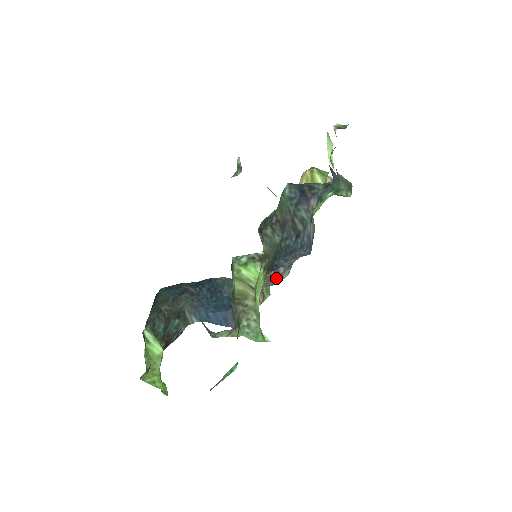
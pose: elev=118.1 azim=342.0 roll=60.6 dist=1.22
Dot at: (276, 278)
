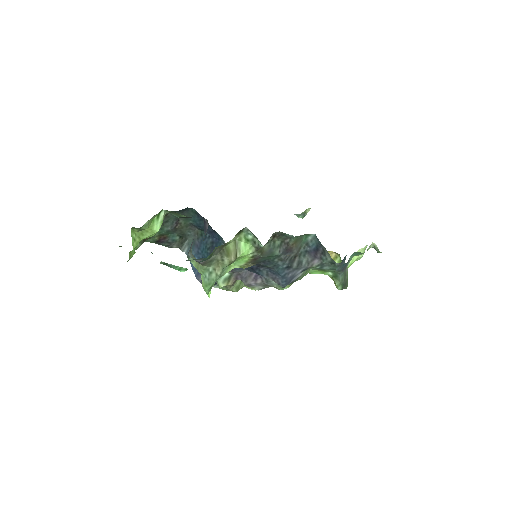
Dot at: (251, 282)
